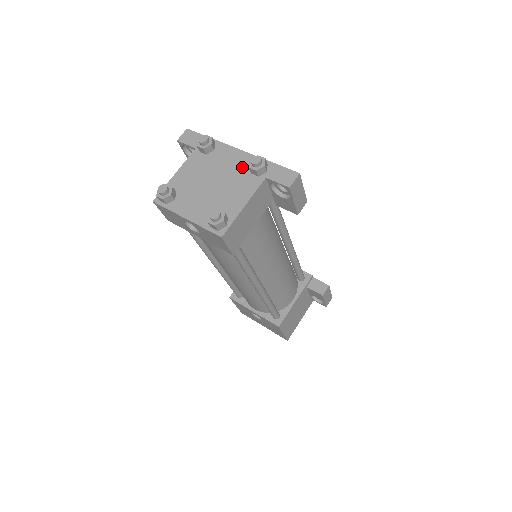
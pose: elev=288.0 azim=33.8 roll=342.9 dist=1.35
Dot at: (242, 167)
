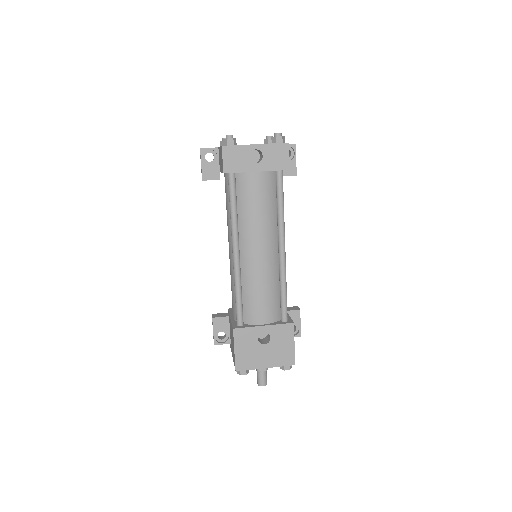
Dot at: occluded
